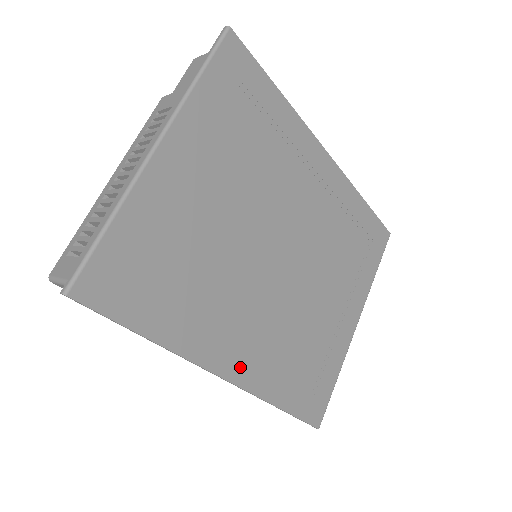
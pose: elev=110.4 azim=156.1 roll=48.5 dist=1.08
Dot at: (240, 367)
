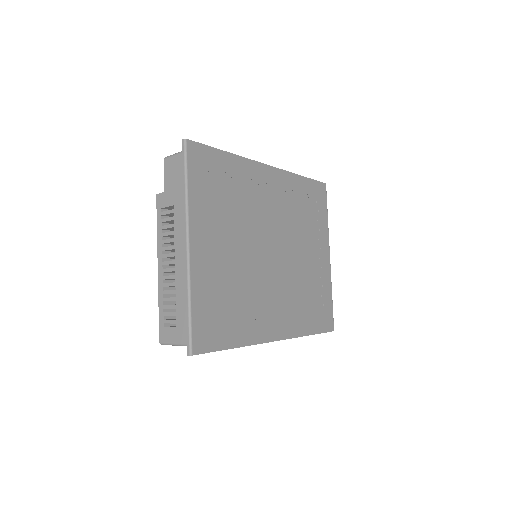
Dot at: (281, 329)
